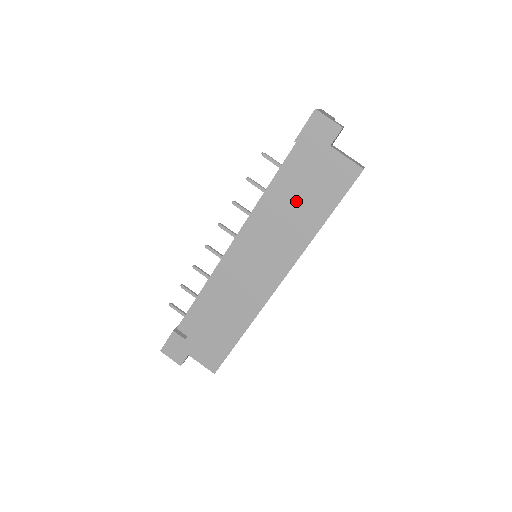
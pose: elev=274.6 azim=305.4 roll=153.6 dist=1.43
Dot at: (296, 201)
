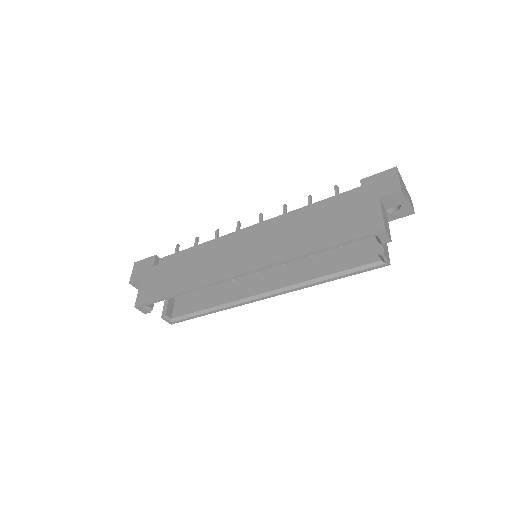
Dot at: (317, 221)
